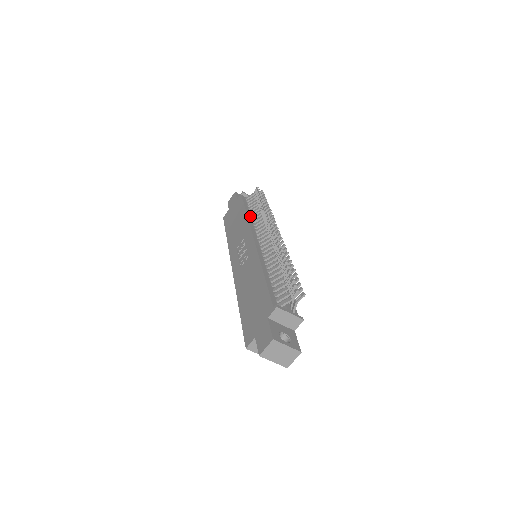
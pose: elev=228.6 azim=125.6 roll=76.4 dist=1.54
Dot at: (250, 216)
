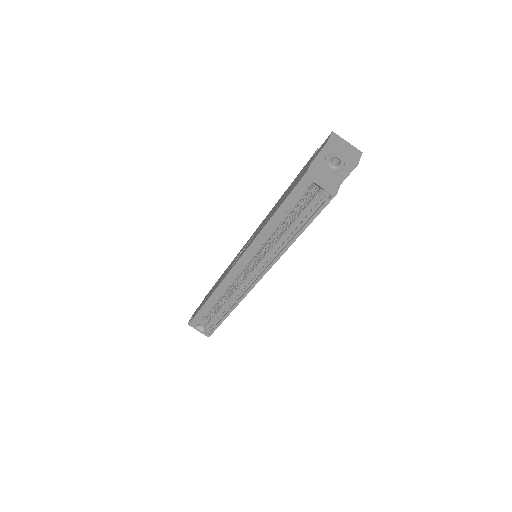
Dot at: occluded
